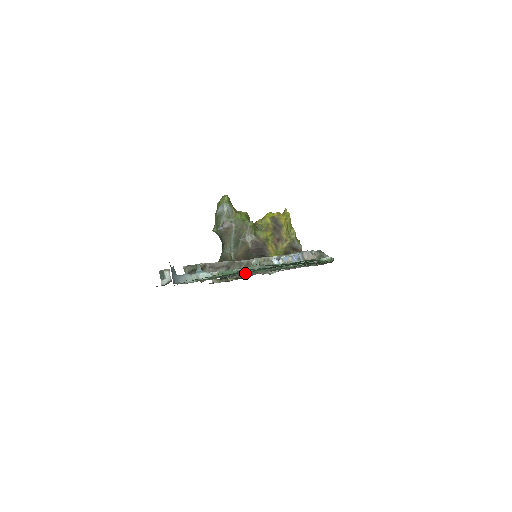
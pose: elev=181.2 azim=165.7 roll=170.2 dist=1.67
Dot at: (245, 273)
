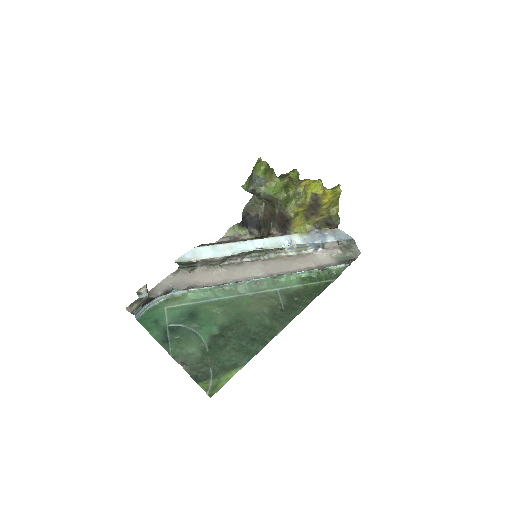
Dot at: (220, 294)
